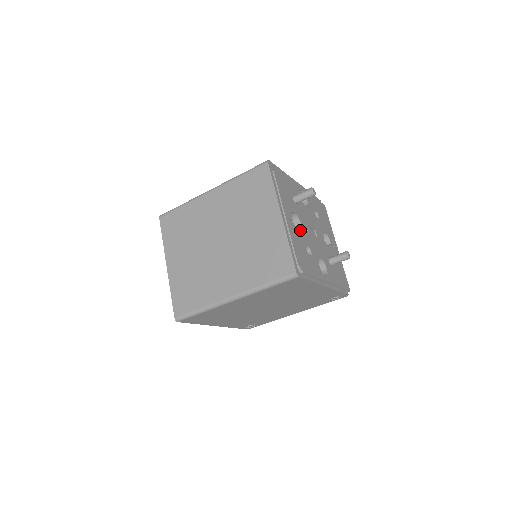
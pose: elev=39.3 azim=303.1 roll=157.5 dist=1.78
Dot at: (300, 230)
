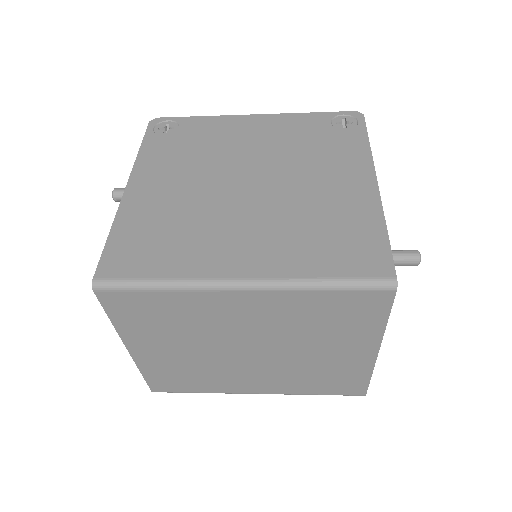
Dot at: occluded
